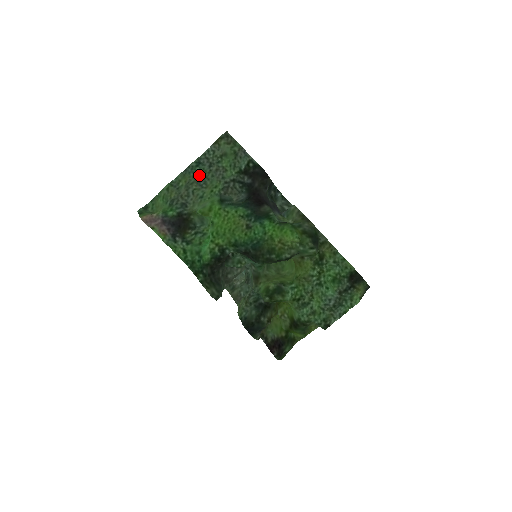
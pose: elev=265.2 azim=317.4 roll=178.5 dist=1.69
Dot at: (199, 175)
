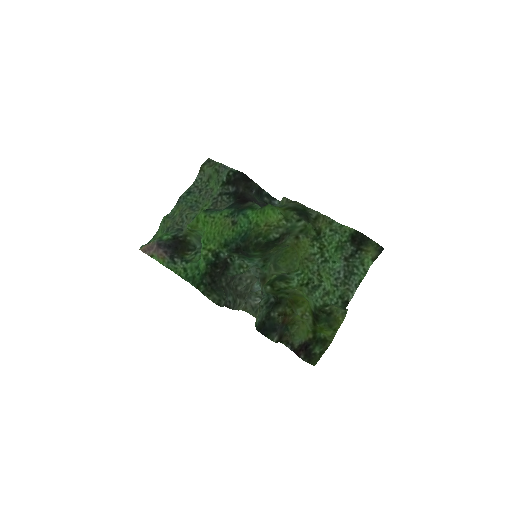
Dot at: (191, 202)
